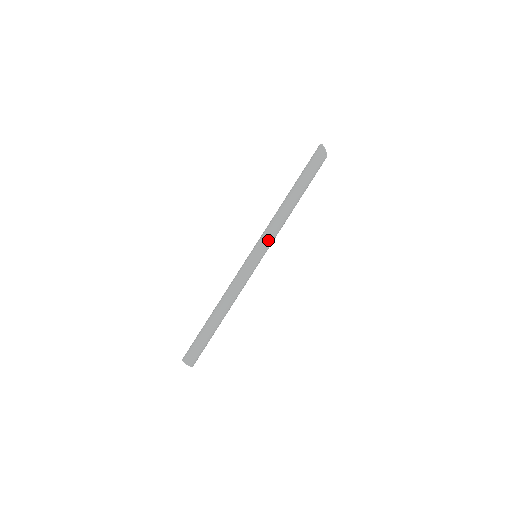
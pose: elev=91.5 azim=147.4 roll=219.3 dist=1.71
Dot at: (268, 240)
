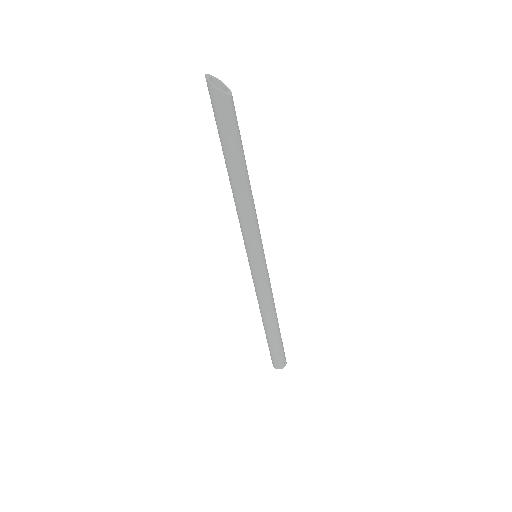
Dot at: (259, 237)
